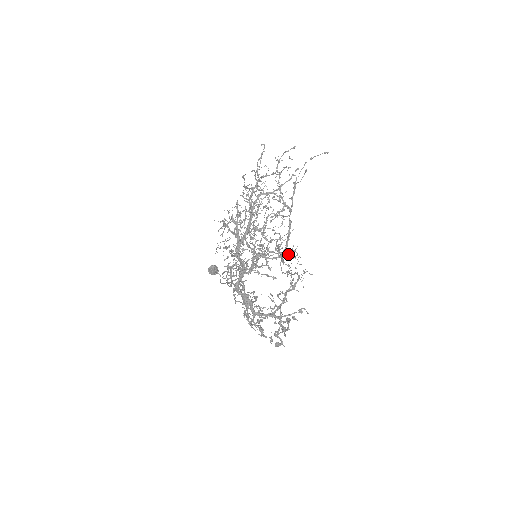
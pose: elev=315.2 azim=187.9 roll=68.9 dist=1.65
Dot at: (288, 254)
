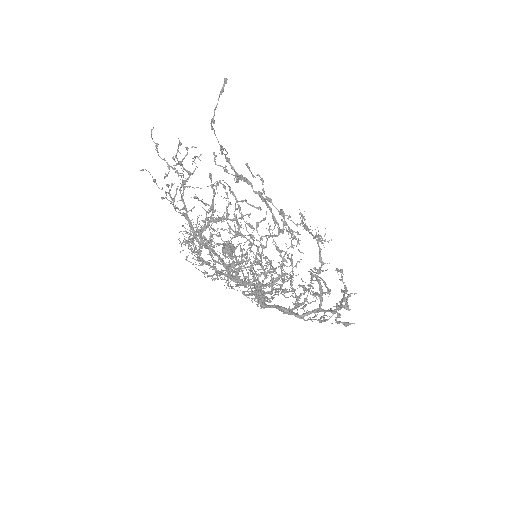
Dot at: (287, 225)
